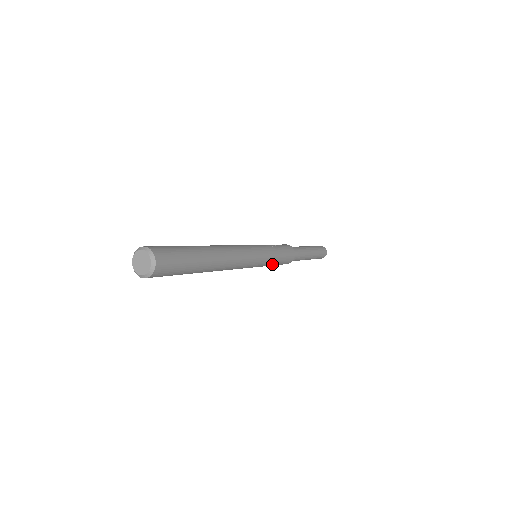
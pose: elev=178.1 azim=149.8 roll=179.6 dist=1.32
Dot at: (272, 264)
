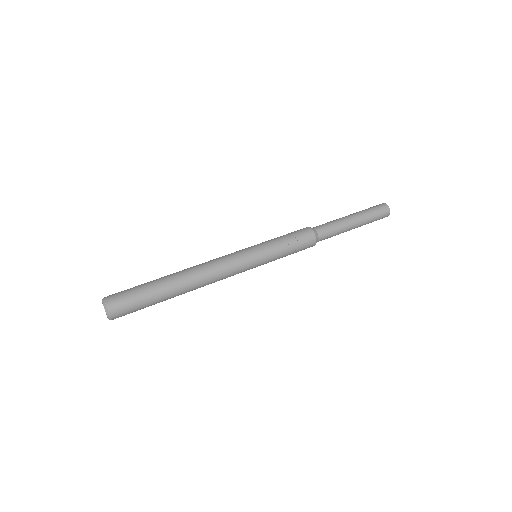
Dot at: occluded
